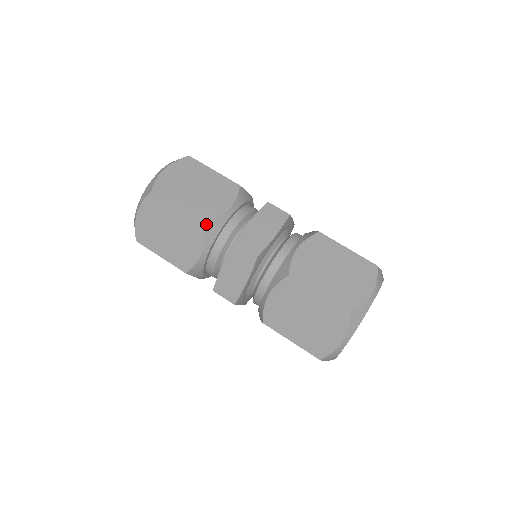
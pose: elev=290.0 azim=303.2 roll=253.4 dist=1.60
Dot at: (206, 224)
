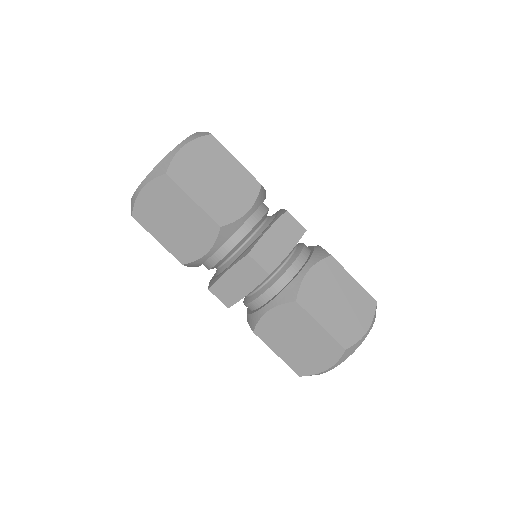
Dot at: (221, 227)
